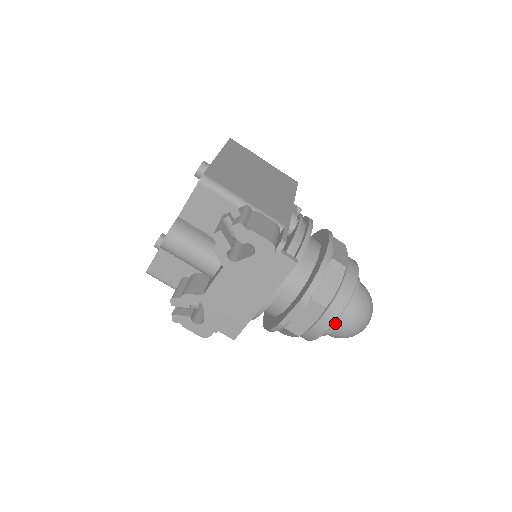
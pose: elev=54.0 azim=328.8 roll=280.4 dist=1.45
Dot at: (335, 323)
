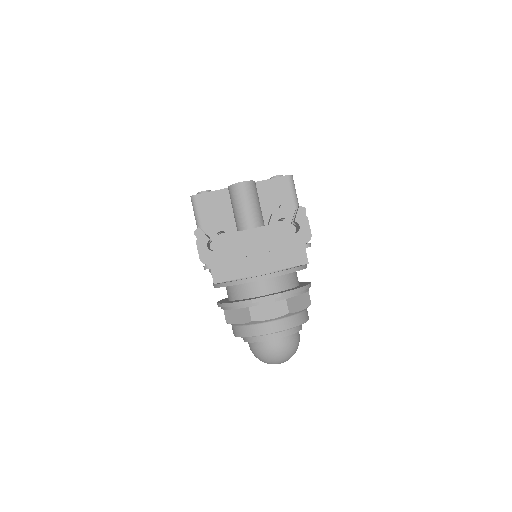
Dot at: (277, 335)
